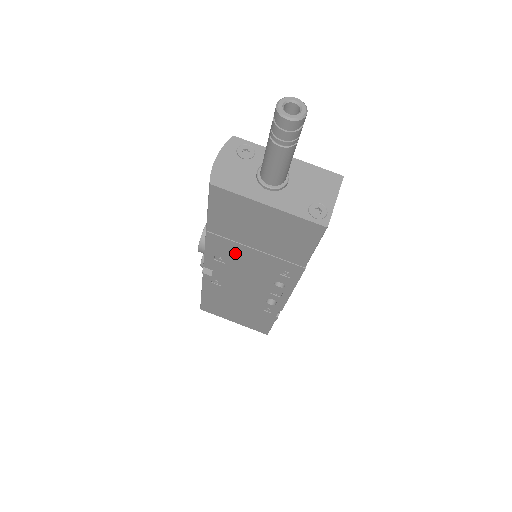
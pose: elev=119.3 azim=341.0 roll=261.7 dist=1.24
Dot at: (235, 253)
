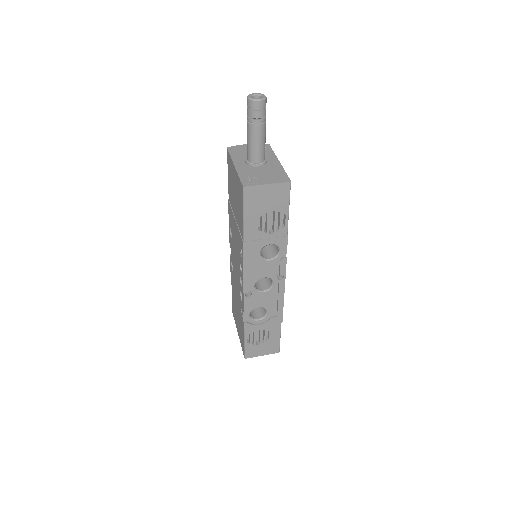
Dot at: (233, 225)
